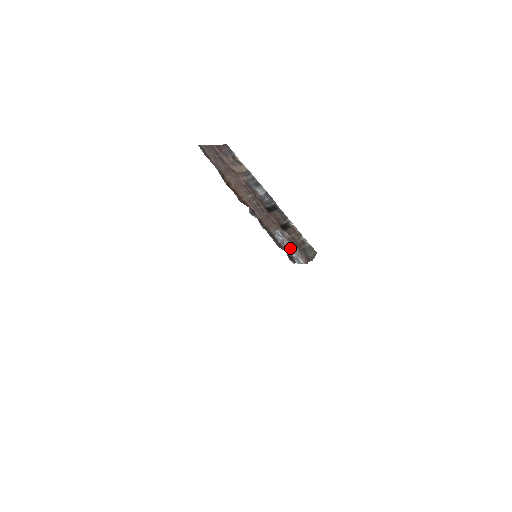
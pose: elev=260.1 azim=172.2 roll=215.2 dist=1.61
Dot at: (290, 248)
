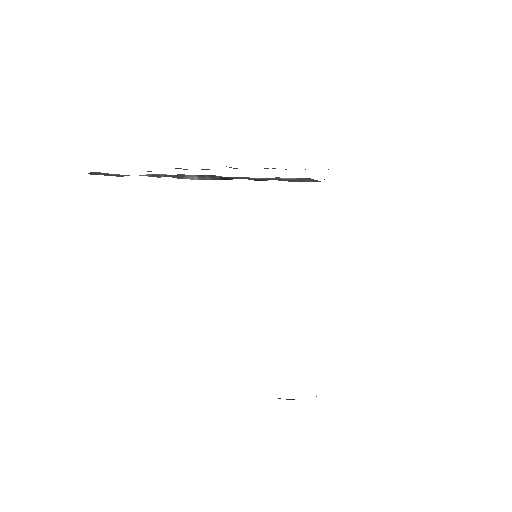
Dot at: occluded
